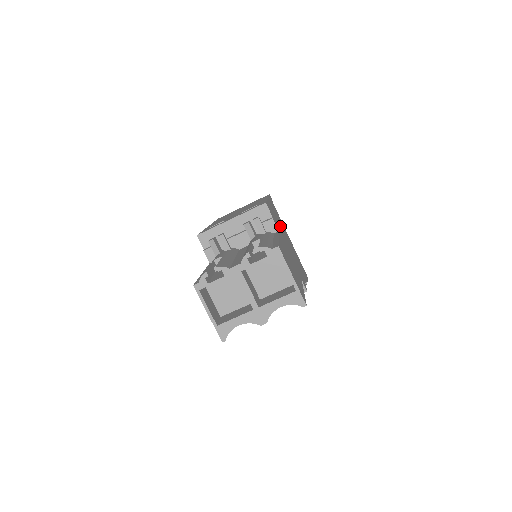
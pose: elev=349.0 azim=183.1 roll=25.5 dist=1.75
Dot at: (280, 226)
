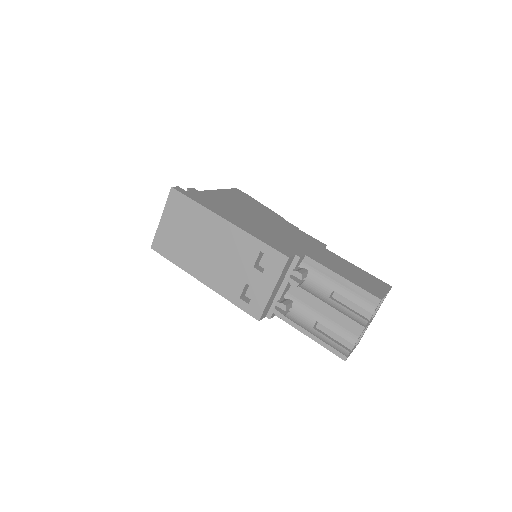
Dot at: (256, 225)
